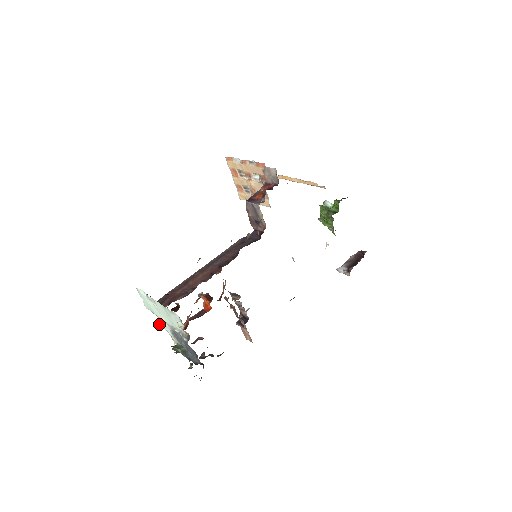
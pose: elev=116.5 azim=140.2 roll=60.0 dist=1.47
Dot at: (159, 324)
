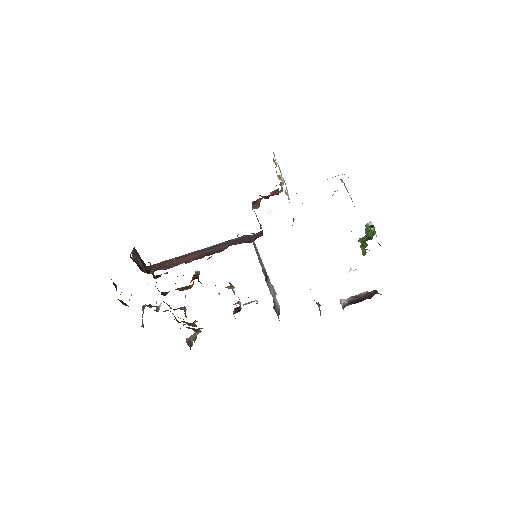
Dot at: (148, 283)
